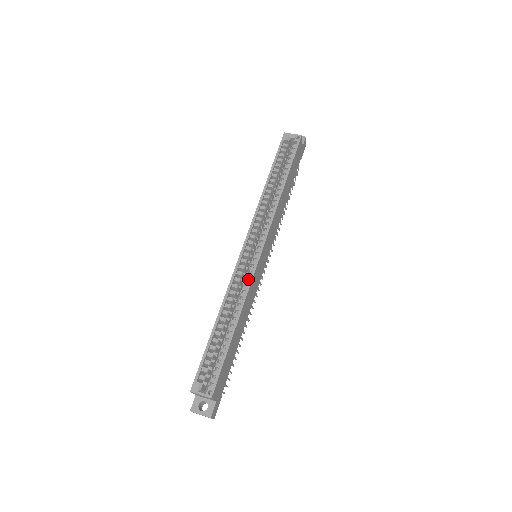
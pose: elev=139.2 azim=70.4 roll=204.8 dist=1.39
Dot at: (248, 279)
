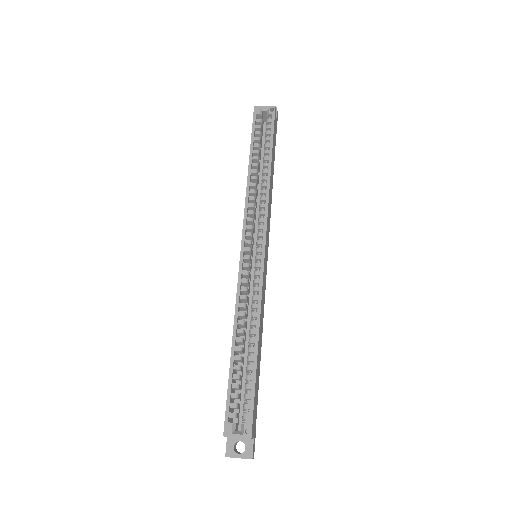
Dot at: (256, 286)
